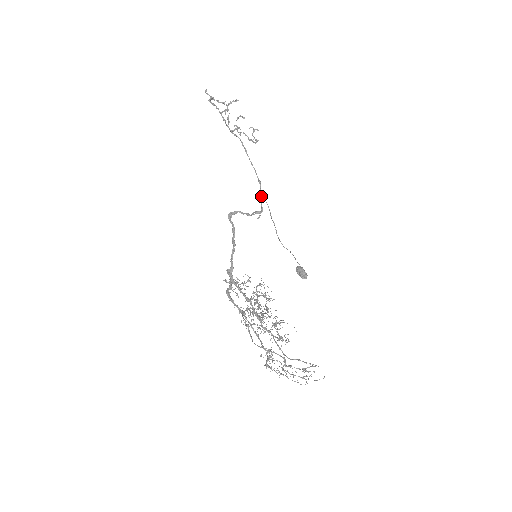
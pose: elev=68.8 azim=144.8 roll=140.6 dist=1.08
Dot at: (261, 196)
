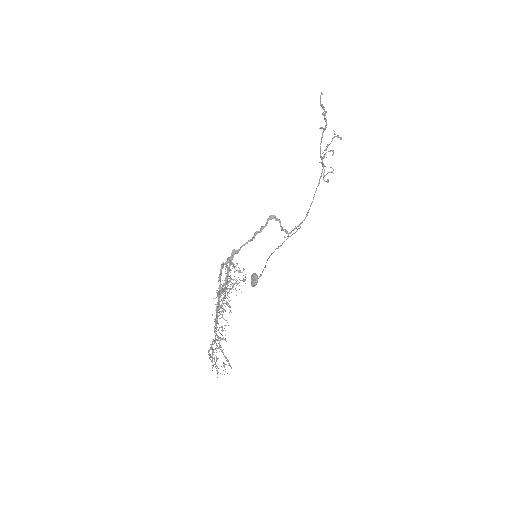
Dot at: occluded
